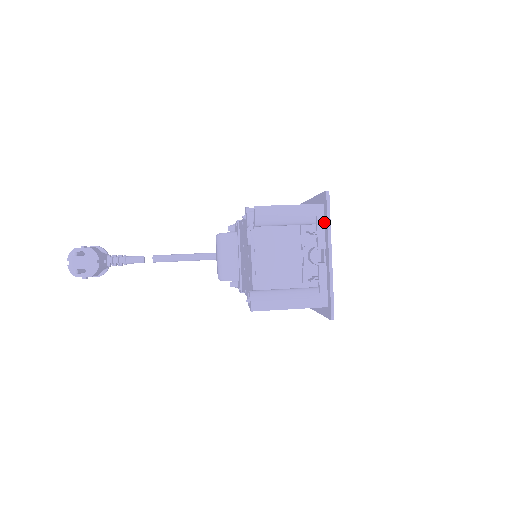
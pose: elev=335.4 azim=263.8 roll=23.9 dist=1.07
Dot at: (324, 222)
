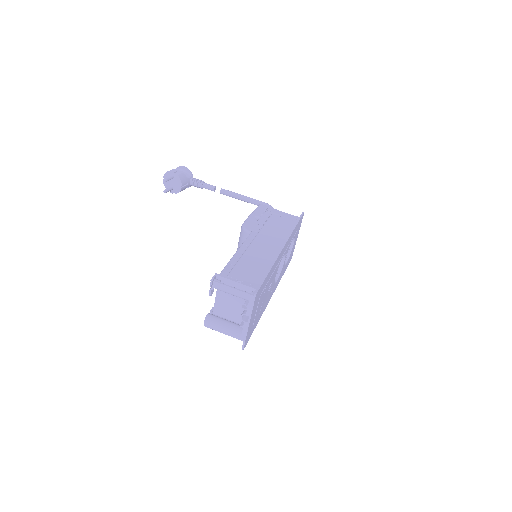
Dot at: occluded
